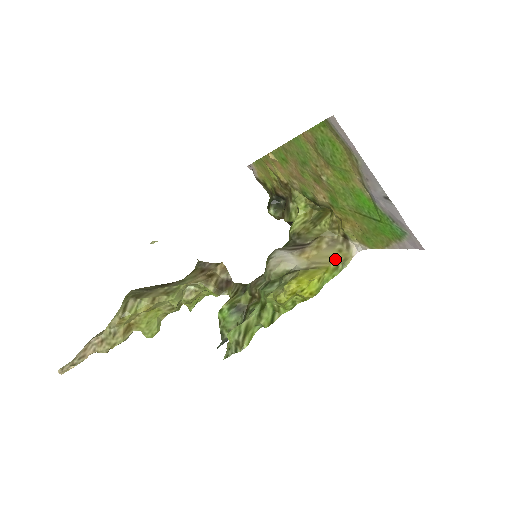
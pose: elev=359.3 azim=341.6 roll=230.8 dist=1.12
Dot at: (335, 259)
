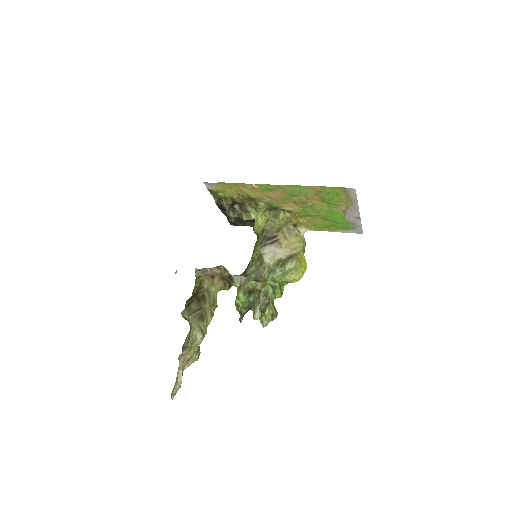
Dot at: (300, 243)
